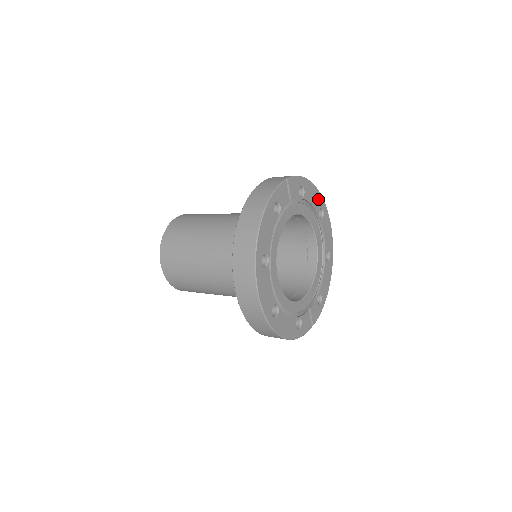
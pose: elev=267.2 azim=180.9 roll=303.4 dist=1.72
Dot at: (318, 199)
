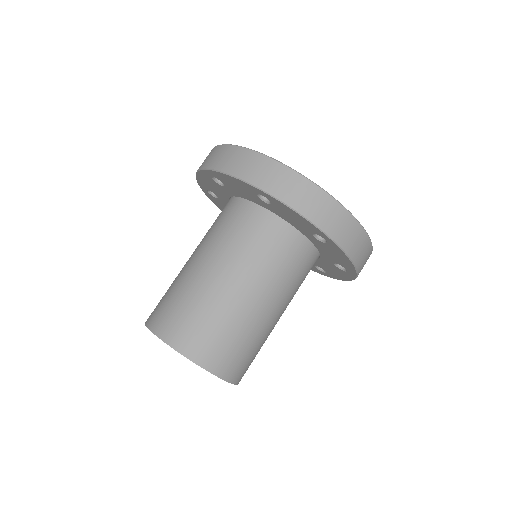
Dot at: occluded
